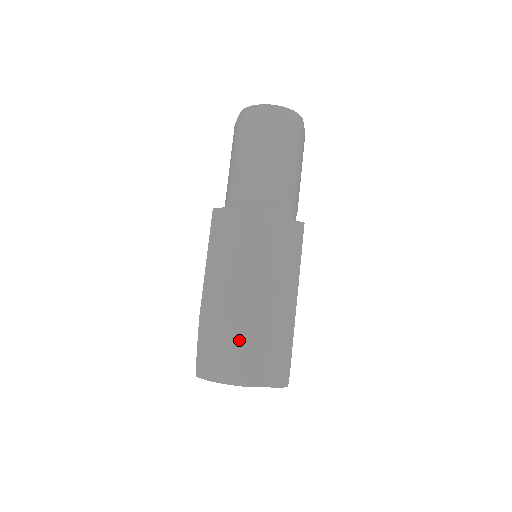
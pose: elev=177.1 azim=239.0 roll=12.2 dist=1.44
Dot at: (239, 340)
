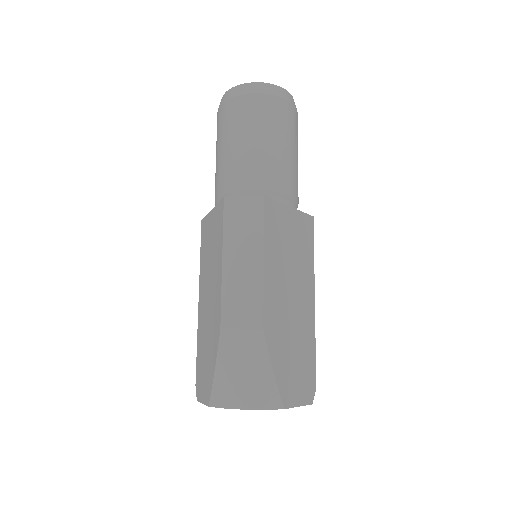
Dot at: (274, 353)
